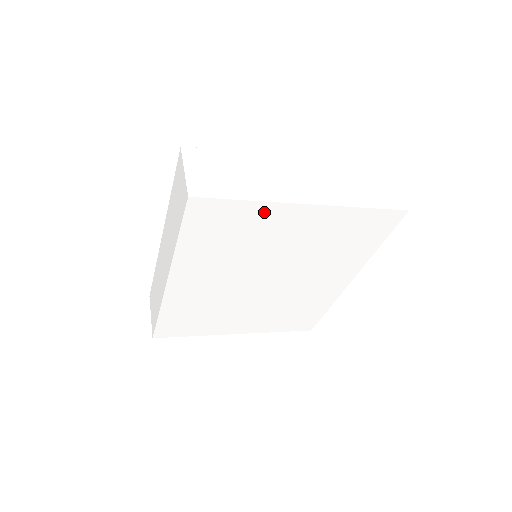
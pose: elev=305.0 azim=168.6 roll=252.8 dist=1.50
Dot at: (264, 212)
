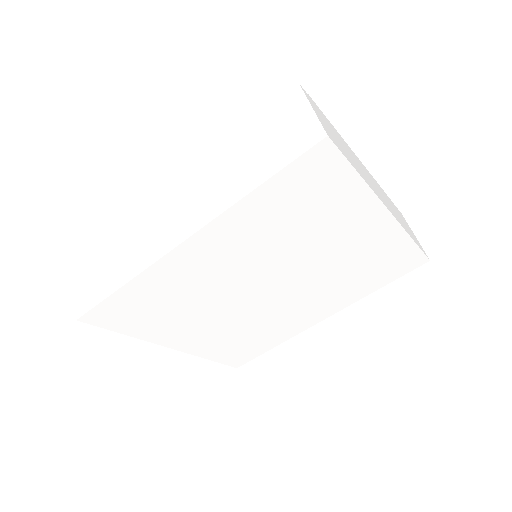
Dot at: (355, 199)
